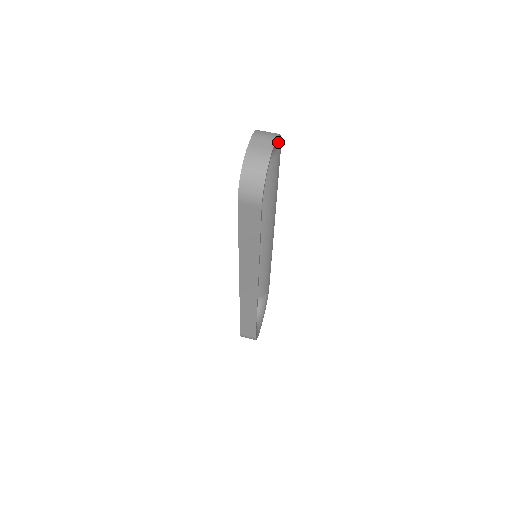
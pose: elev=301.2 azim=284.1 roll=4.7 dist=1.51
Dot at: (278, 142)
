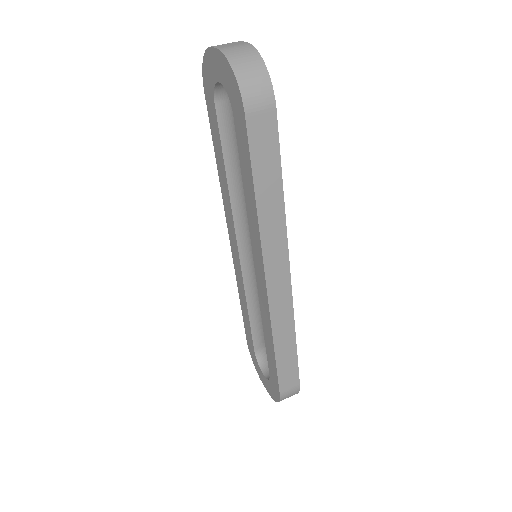
Dot at: occluded
